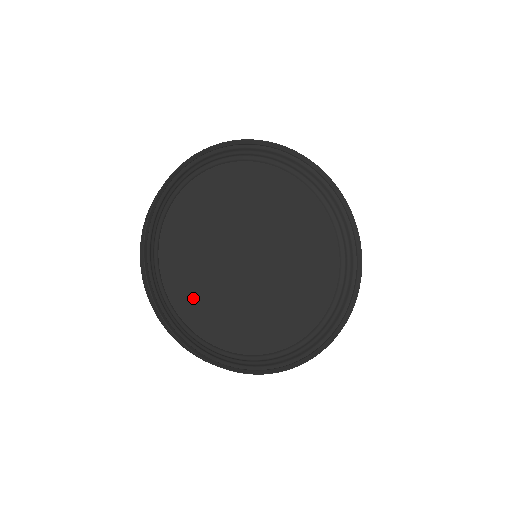
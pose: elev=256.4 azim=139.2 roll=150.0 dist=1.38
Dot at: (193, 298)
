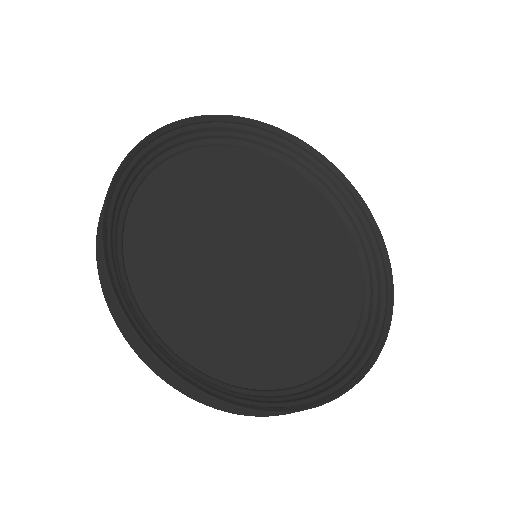
Dot at: (169, 196)
